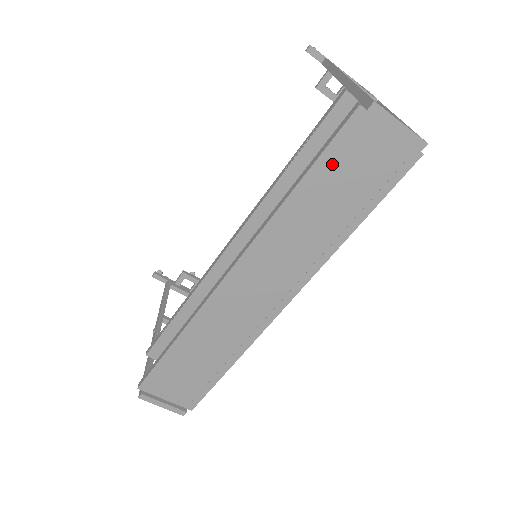
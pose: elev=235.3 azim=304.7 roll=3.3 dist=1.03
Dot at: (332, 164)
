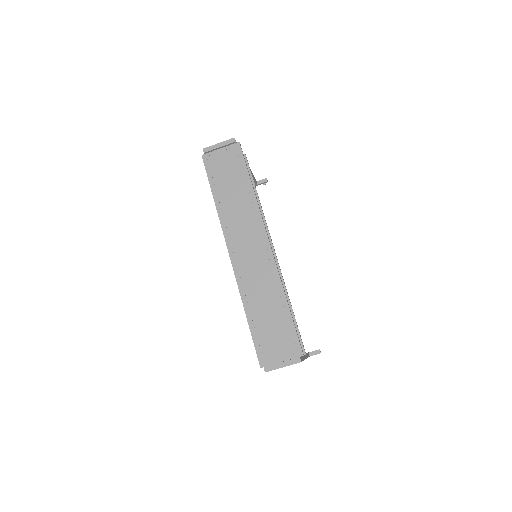
Dot at: (215, 178)
